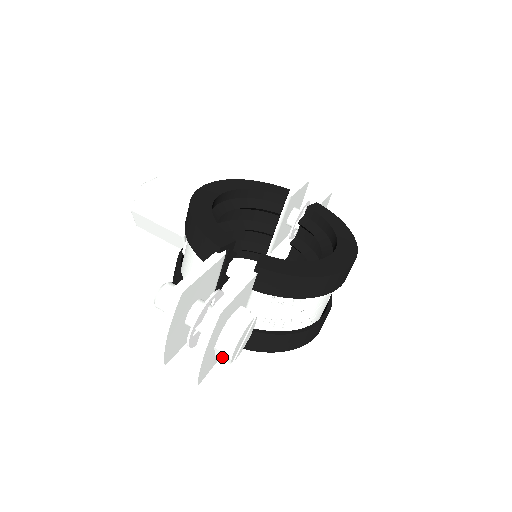
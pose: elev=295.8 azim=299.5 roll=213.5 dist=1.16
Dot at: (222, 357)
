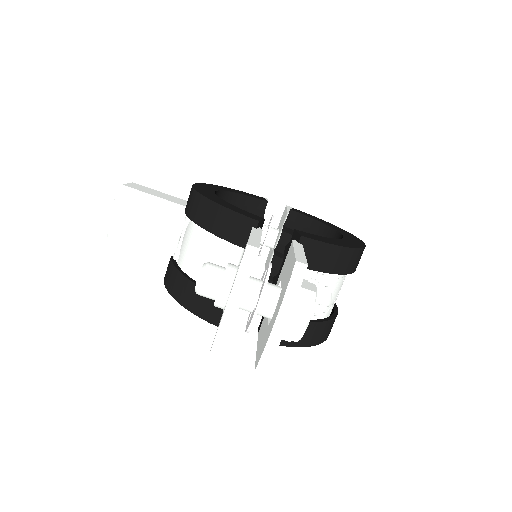
Dot at: (290, 334)
